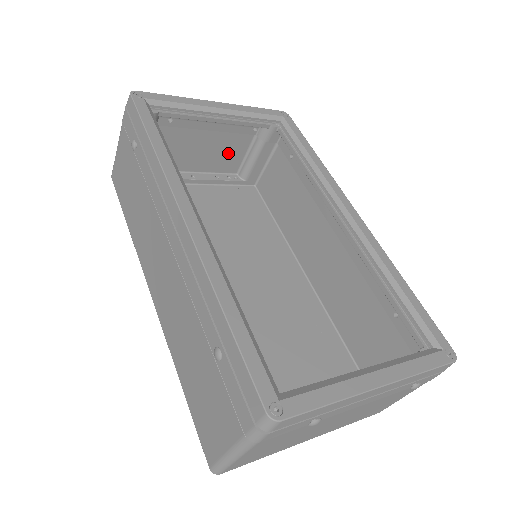
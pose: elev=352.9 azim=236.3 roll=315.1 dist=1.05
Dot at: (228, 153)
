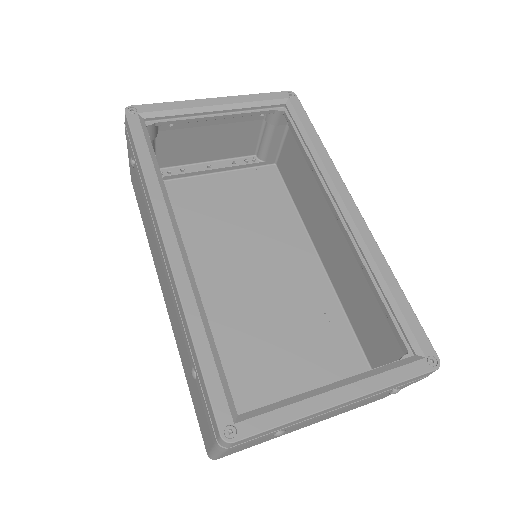
Dot at: (240, 139)
